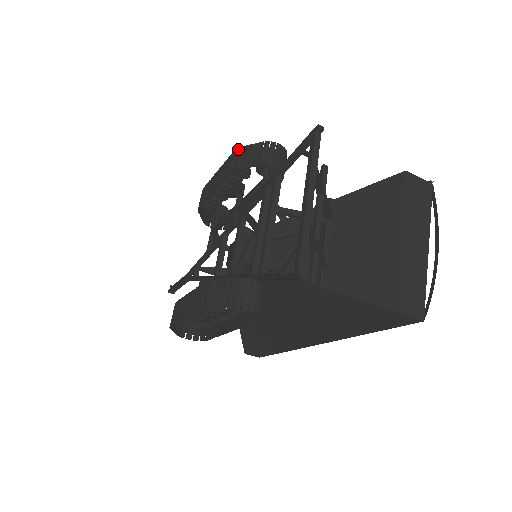
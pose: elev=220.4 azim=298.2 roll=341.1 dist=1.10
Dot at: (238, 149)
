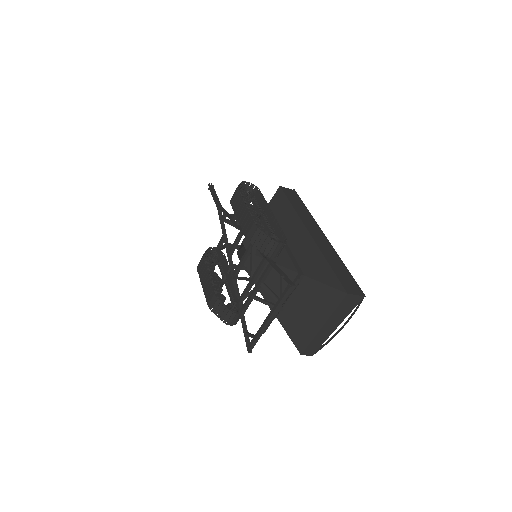
Dot at: (256, 227)
